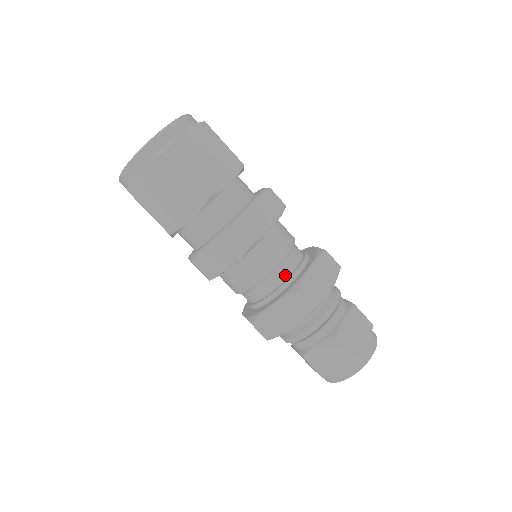
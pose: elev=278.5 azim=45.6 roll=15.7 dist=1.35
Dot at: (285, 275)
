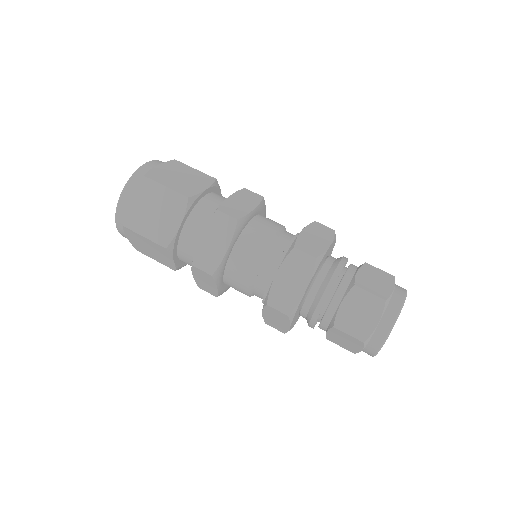
Dot at: (265, 282)
